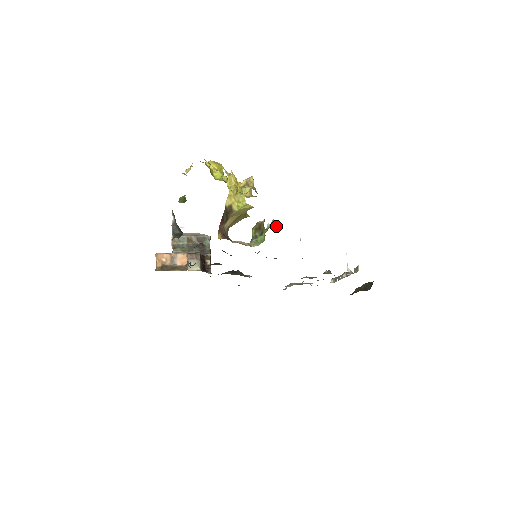
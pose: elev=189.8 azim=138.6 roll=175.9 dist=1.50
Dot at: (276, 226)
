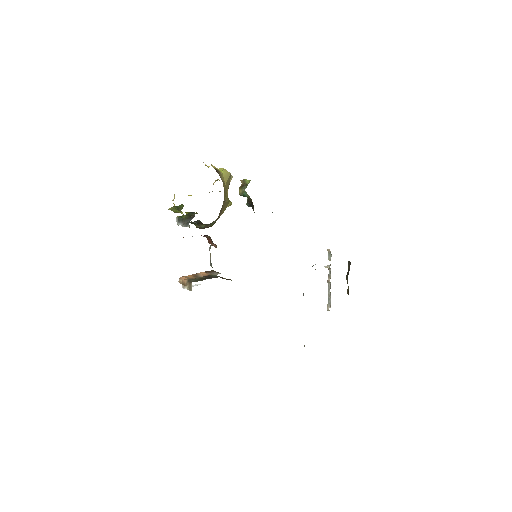
Dot at: occluded
